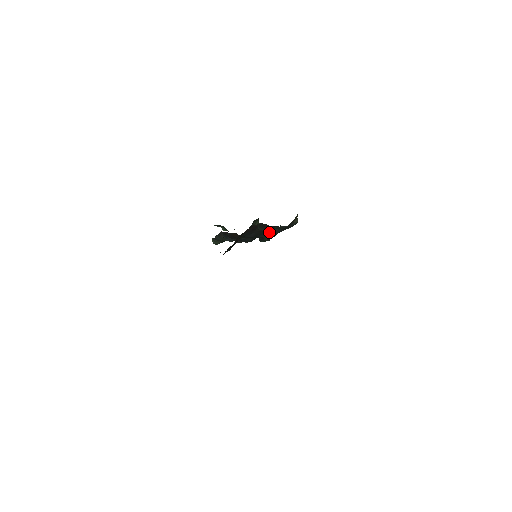
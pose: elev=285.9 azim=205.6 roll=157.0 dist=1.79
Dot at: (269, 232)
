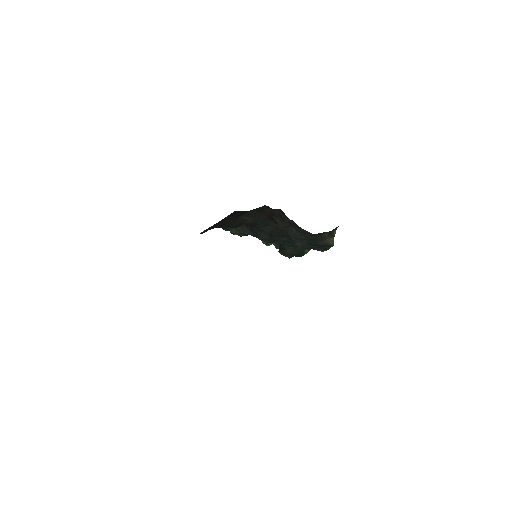
Dot at: (291, 238)
